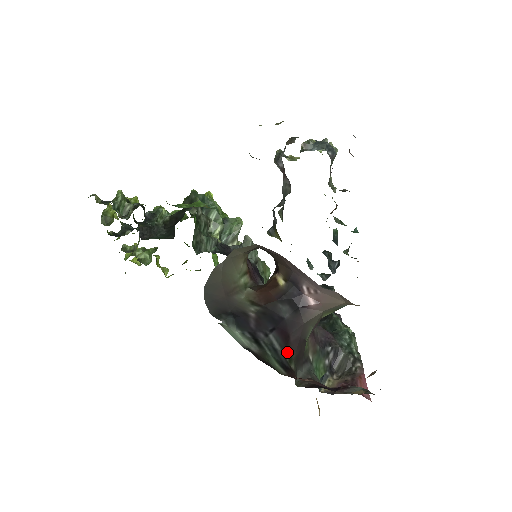
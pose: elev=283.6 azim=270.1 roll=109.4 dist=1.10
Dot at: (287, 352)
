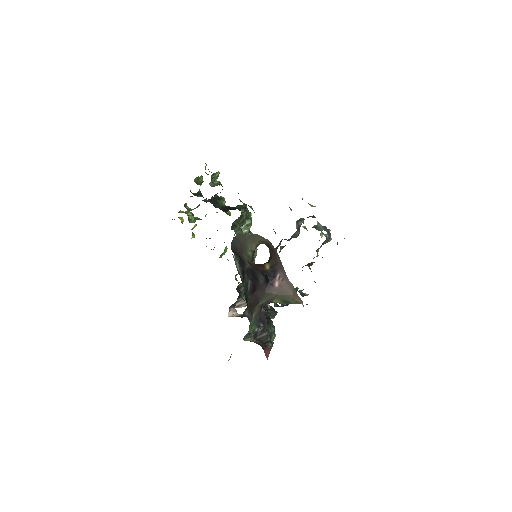
Dot at: (250, 296)
